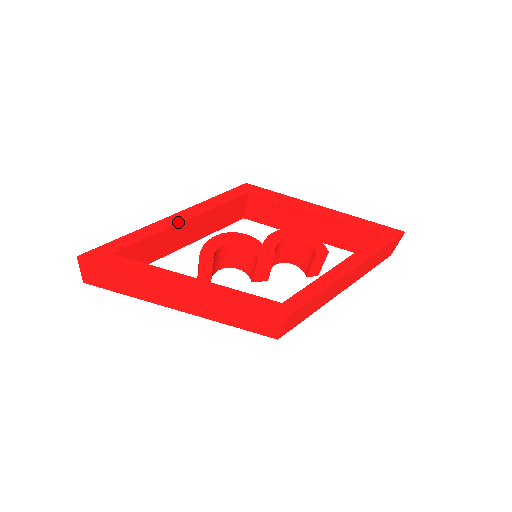
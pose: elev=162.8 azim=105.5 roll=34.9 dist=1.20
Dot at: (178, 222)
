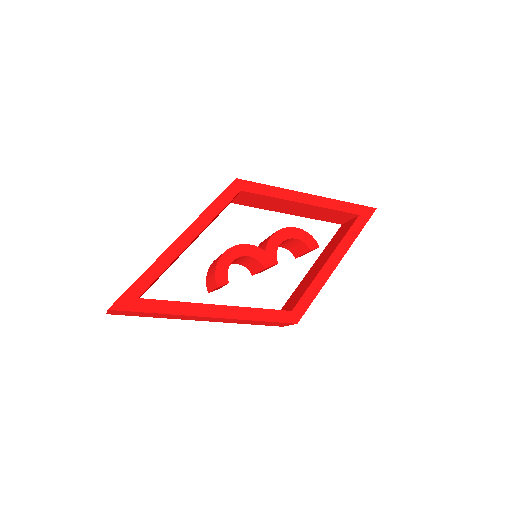
Dot at: (186, 245)
